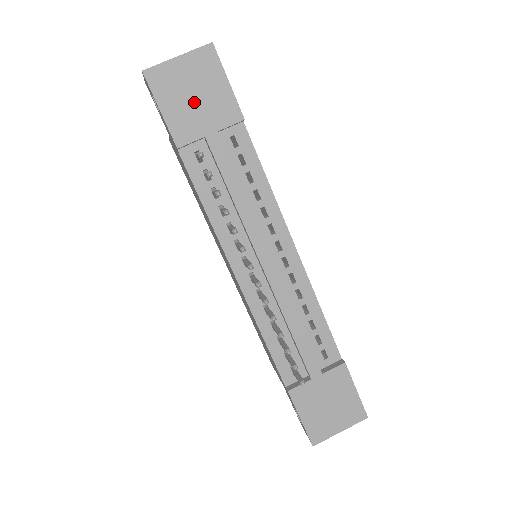
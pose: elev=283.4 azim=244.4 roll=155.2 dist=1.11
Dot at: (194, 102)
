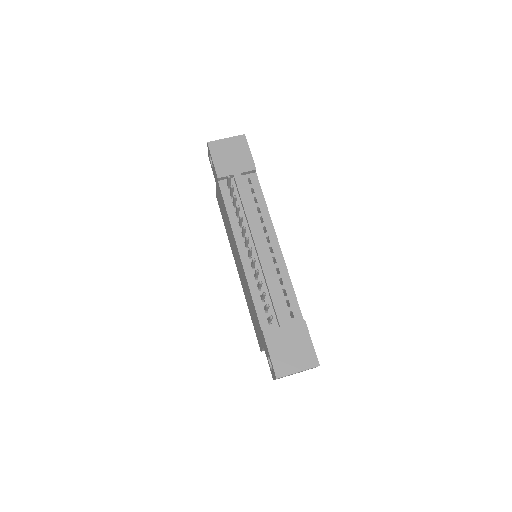
Dot at: (231, 158)
